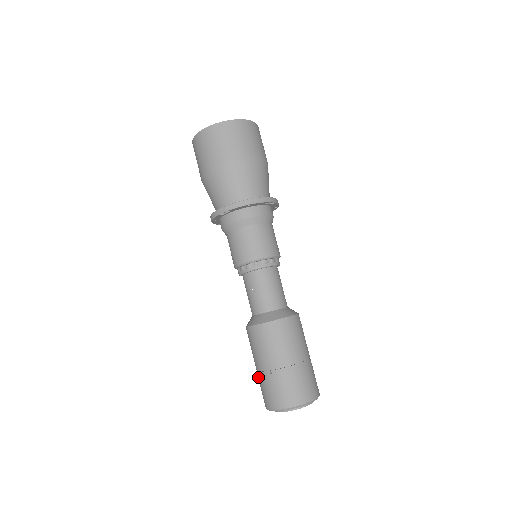
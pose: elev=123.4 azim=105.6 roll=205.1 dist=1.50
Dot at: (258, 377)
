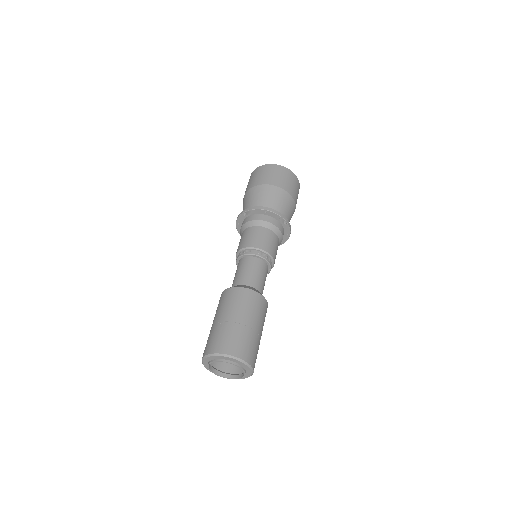
Dot at: occluded
